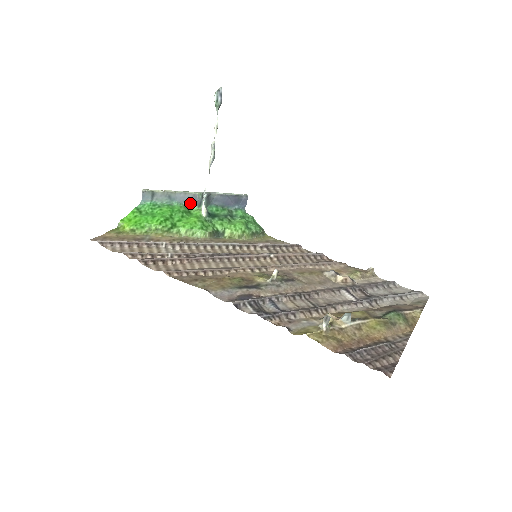
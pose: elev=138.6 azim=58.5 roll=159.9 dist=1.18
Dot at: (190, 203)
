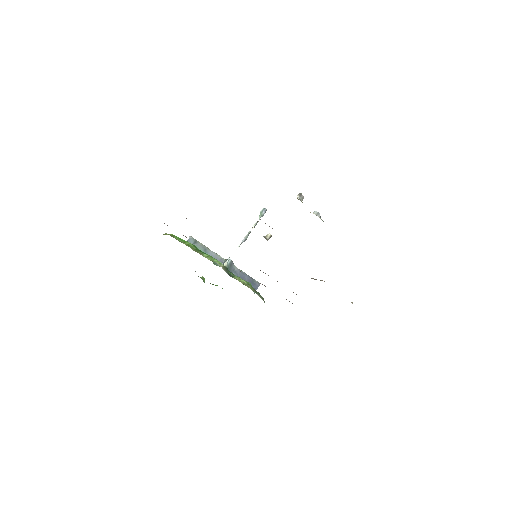
Dot at: occluded
